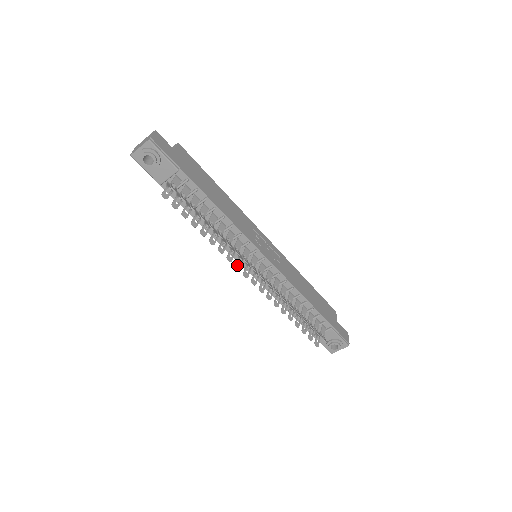
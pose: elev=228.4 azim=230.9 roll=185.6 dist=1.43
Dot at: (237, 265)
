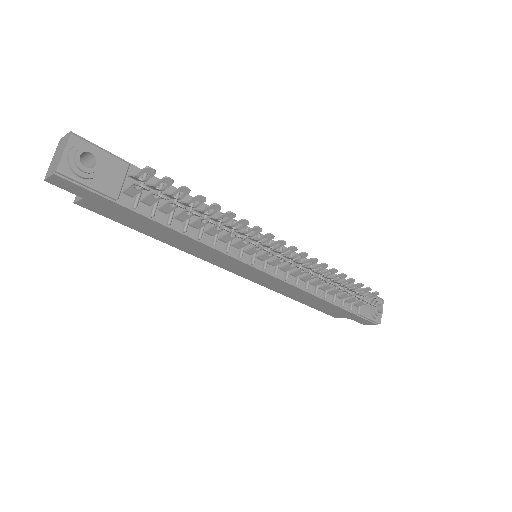
Dot at: (265, 249)
